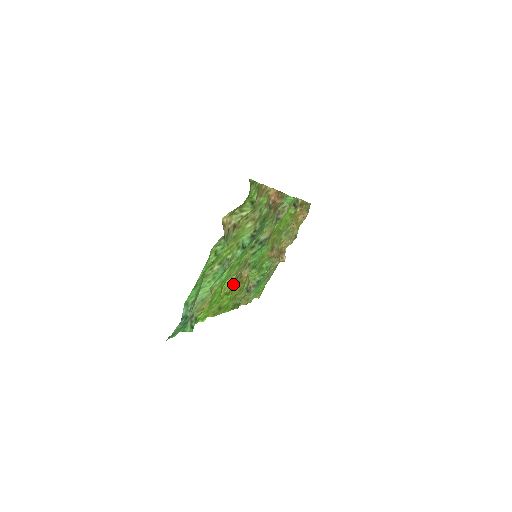
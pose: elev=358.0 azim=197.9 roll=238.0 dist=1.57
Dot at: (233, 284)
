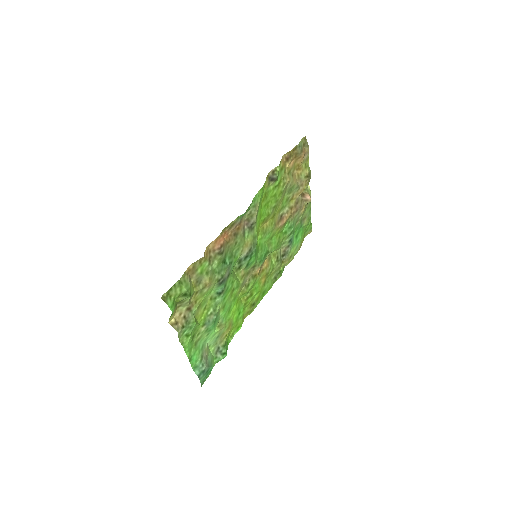
Dot at: (247, 292)
